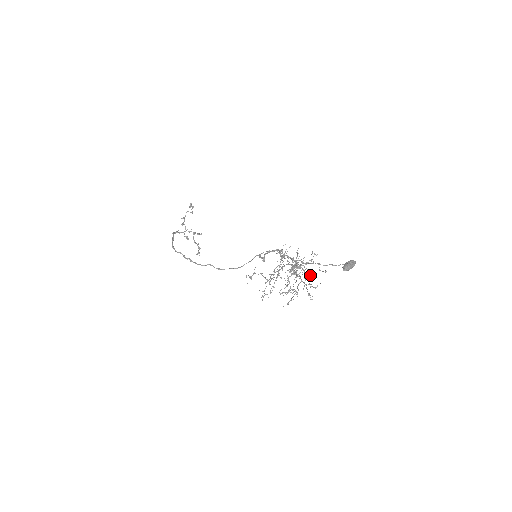
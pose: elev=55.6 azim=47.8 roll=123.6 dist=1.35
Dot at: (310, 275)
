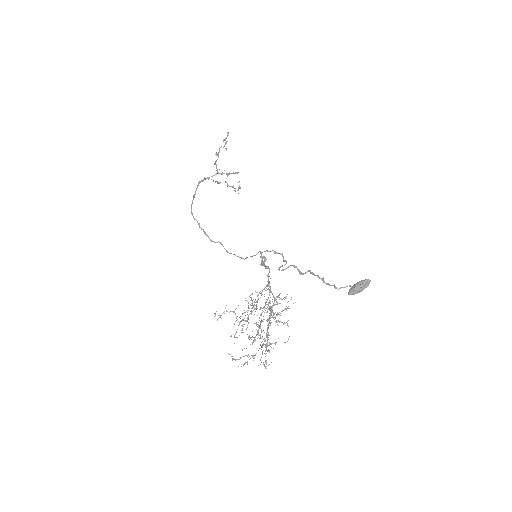
Dot at: (284, 323)
